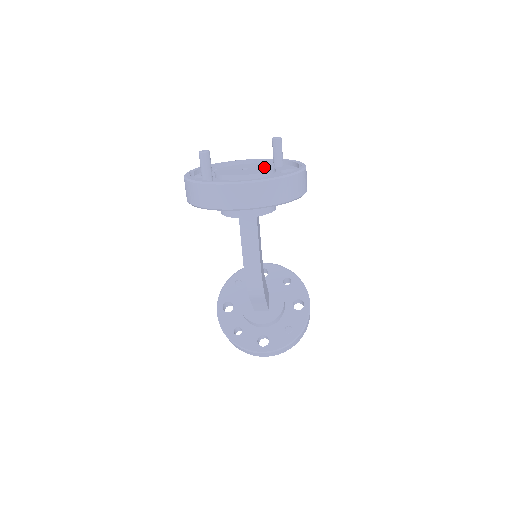
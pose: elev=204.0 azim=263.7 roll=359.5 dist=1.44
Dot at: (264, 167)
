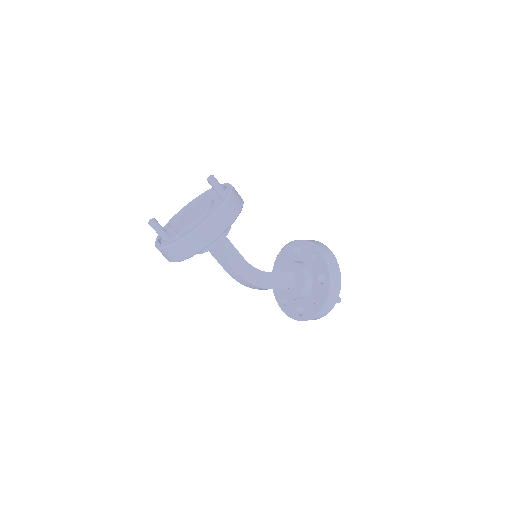
Dot at: (201, 210)
